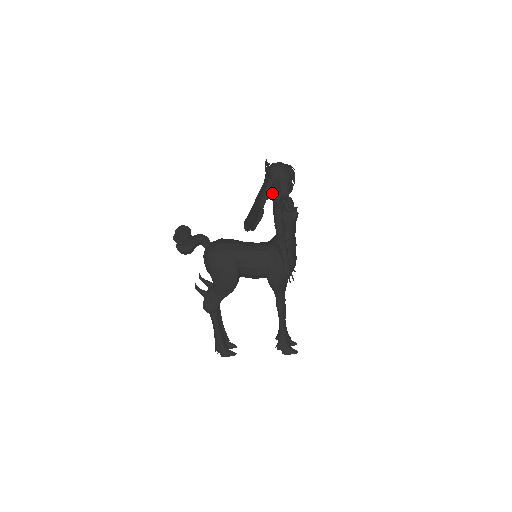
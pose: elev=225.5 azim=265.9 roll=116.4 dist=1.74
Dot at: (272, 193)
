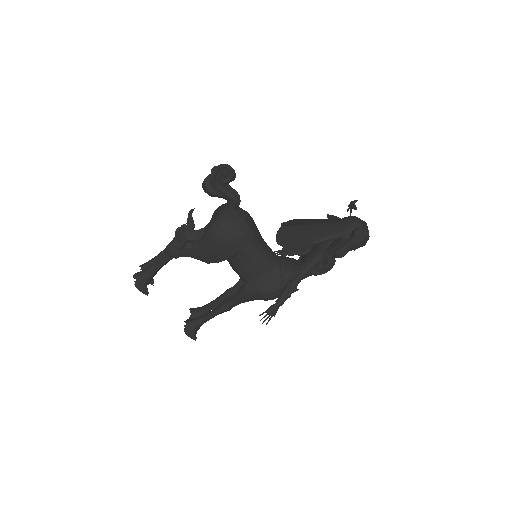
Dot at: (335, 250)
